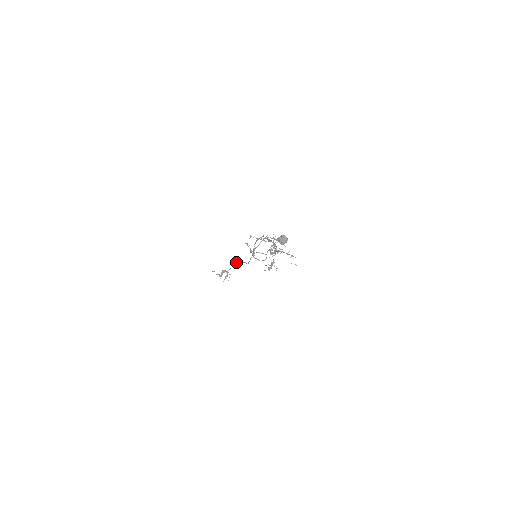
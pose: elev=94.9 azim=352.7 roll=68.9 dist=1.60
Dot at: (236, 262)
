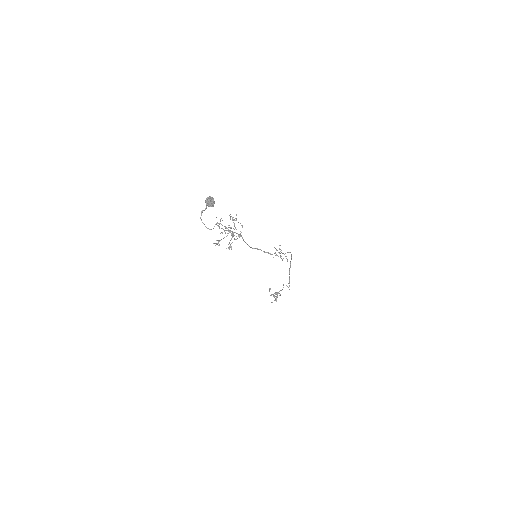
Dot at: (283, 284)
